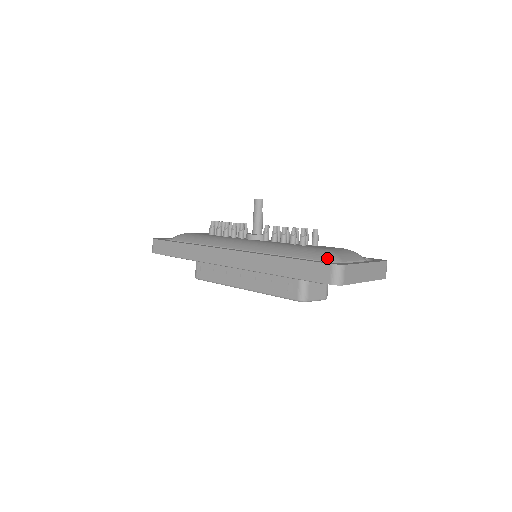
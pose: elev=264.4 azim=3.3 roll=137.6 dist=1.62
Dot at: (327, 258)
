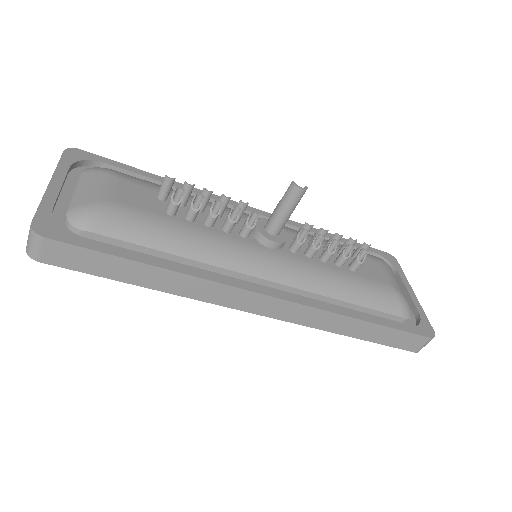
Dot at: (407, 313)
